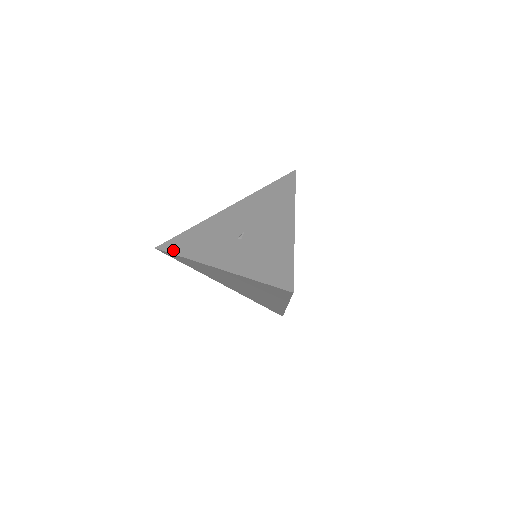
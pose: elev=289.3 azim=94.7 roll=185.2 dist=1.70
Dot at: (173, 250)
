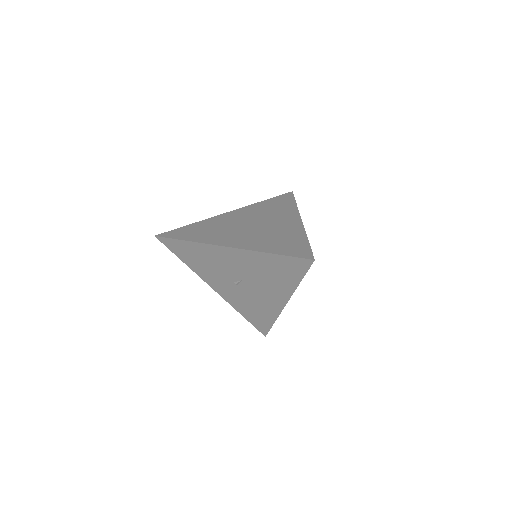
Dot at: (174, 252)
